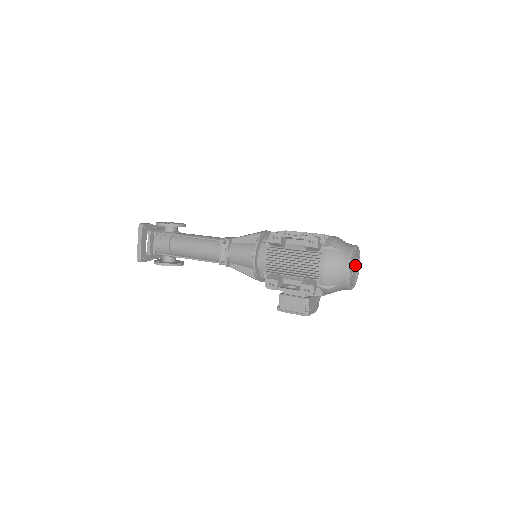
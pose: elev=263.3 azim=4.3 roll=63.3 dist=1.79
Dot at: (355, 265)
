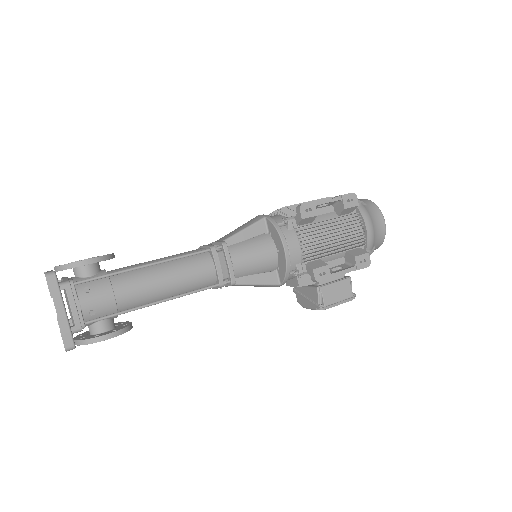
Dot at: occluded
